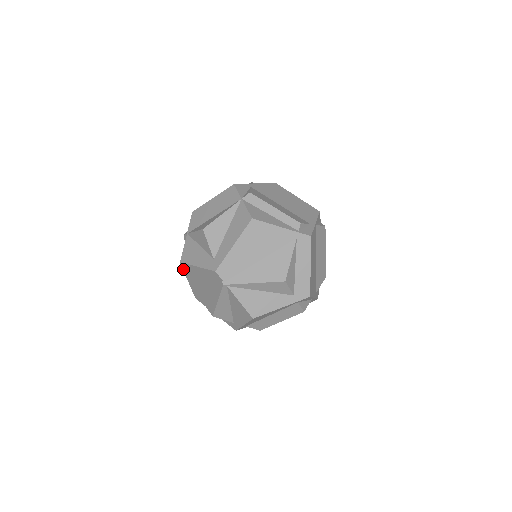
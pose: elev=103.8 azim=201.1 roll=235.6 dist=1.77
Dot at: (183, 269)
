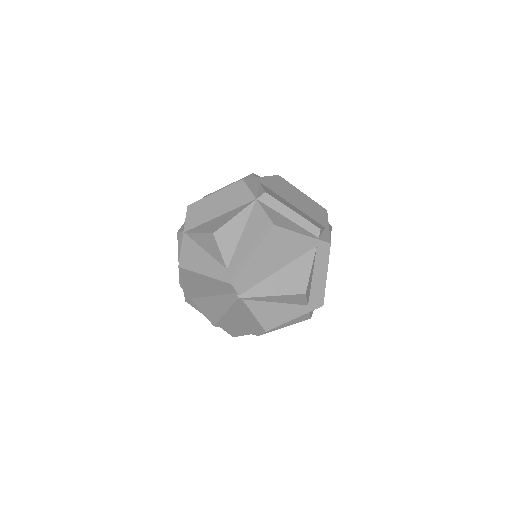
Dot at: (180, 274)
